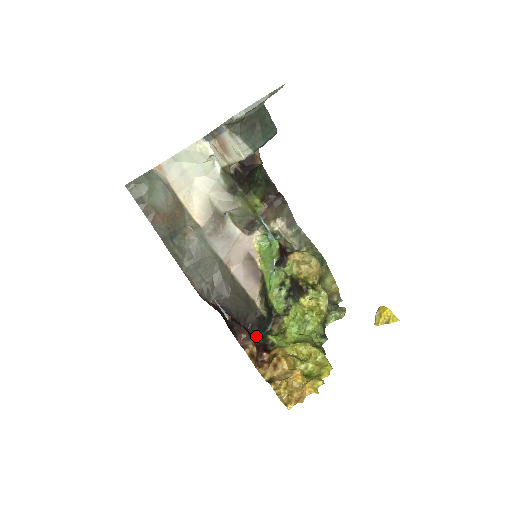
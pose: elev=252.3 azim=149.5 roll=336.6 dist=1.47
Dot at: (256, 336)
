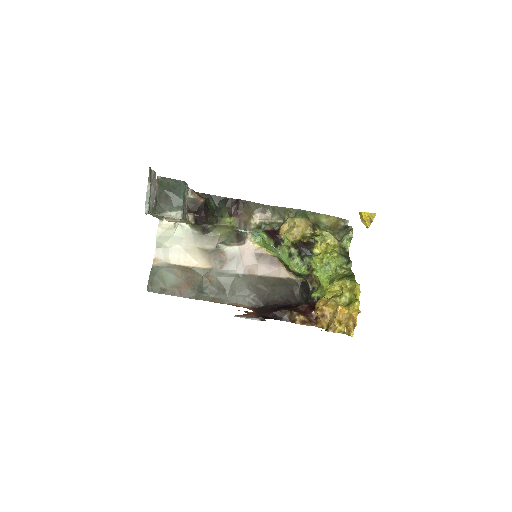
Dot at: (307, 301)
